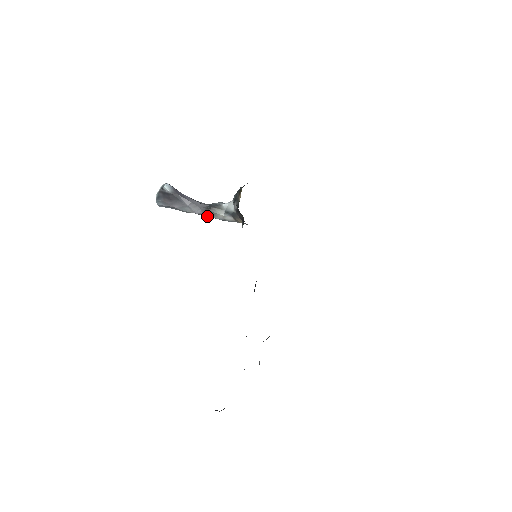
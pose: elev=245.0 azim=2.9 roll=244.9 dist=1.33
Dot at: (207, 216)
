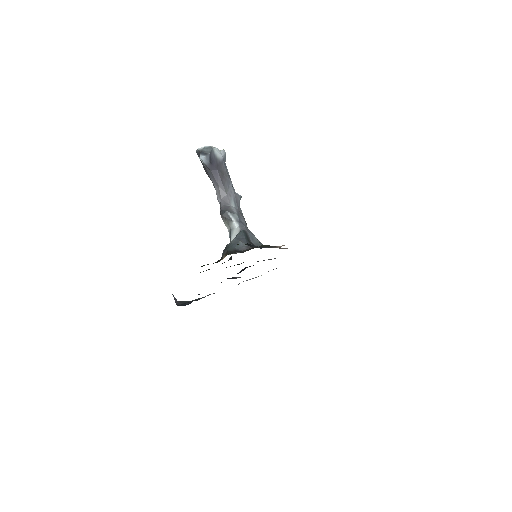
Dot at: occluded
